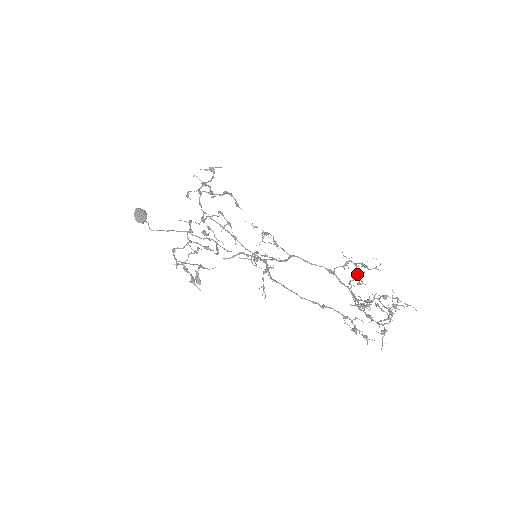
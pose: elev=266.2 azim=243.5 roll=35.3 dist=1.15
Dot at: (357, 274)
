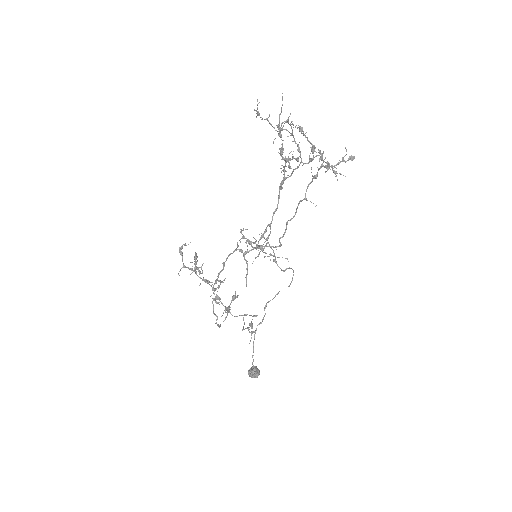
Dot at: (282, 159)
